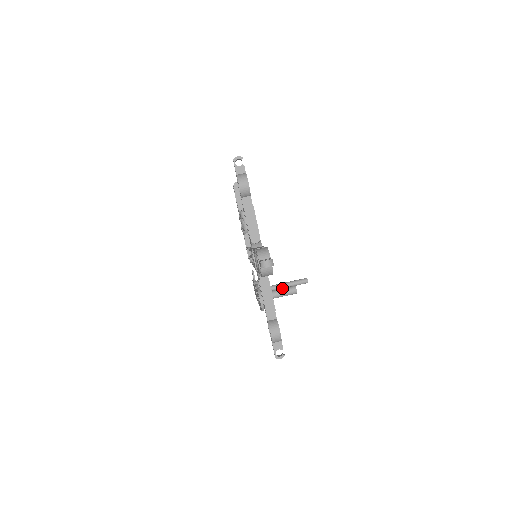
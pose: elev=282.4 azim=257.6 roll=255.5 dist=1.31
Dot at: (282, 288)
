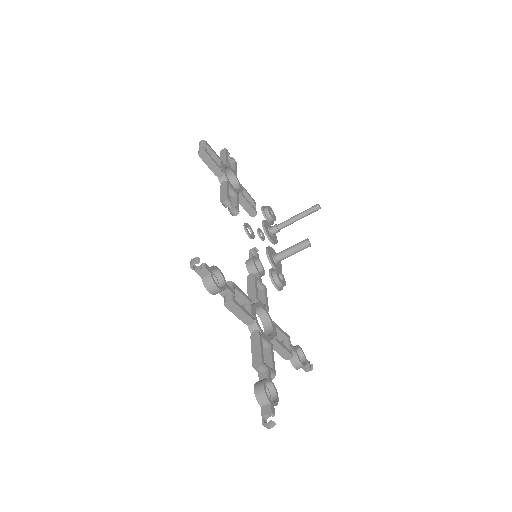
Dot at: (294, 246)
